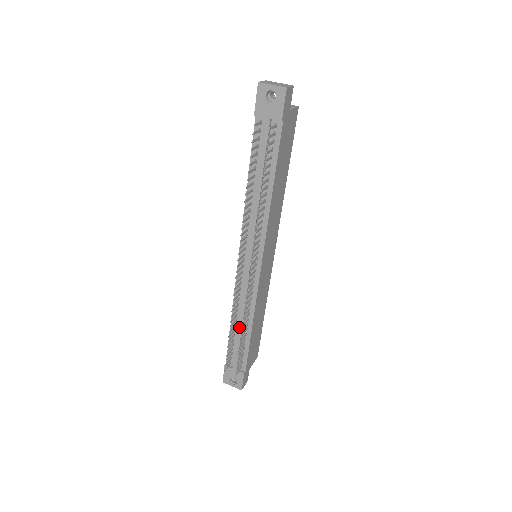
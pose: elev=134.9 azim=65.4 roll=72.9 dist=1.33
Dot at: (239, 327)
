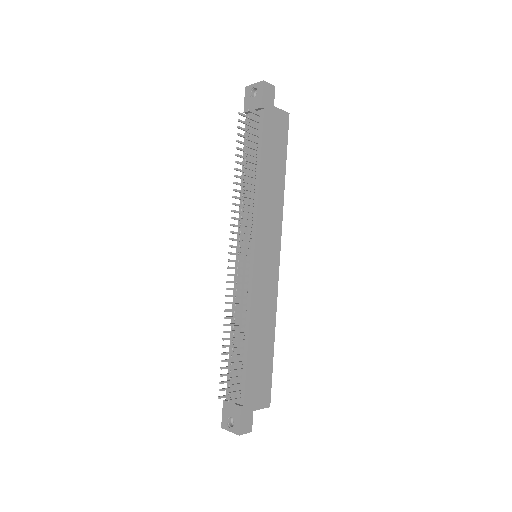
Dot at: (236, 338)
